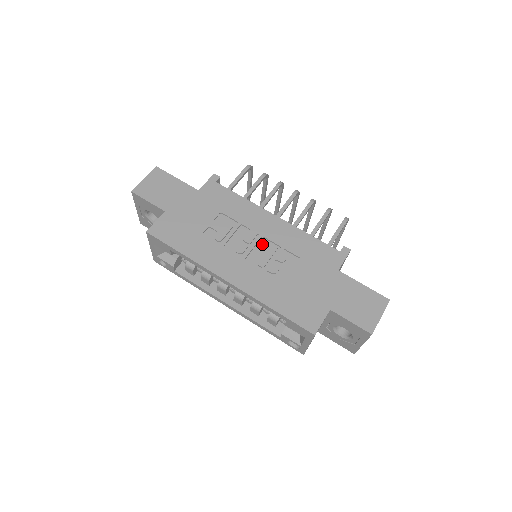
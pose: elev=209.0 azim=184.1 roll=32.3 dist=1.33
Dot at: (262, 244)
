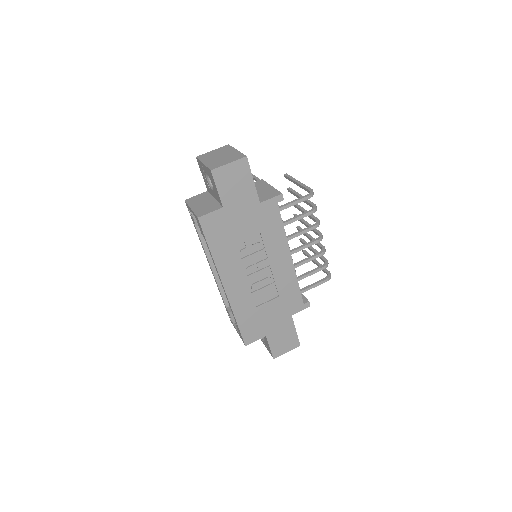
Dot at: (266, 273)
